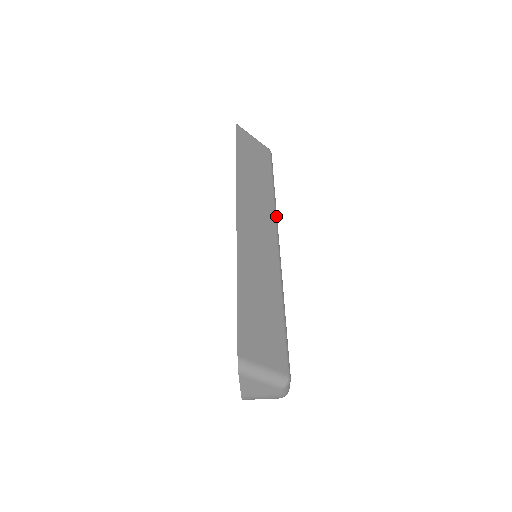
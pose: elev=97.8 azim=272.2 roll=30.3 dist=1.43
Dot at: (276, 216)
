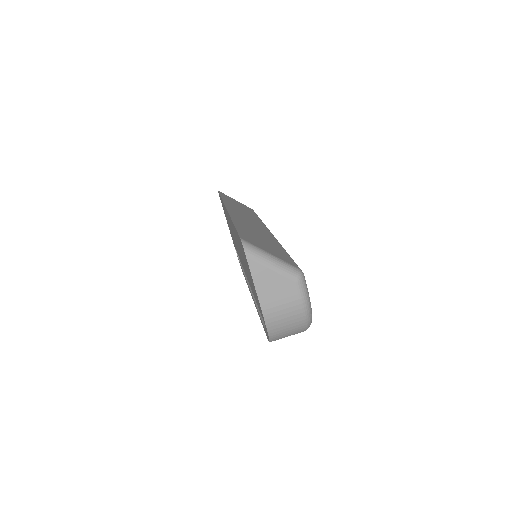
Dot at: occluded
